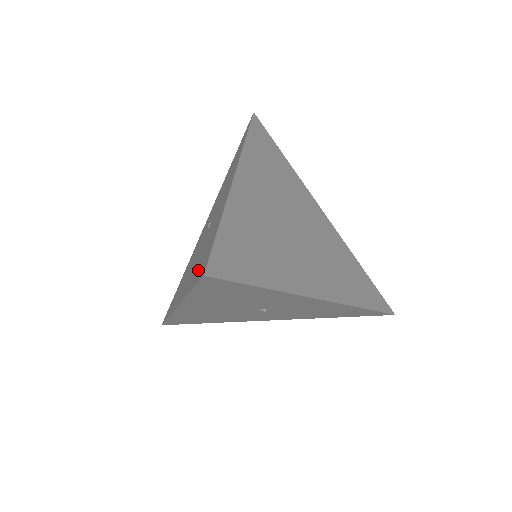
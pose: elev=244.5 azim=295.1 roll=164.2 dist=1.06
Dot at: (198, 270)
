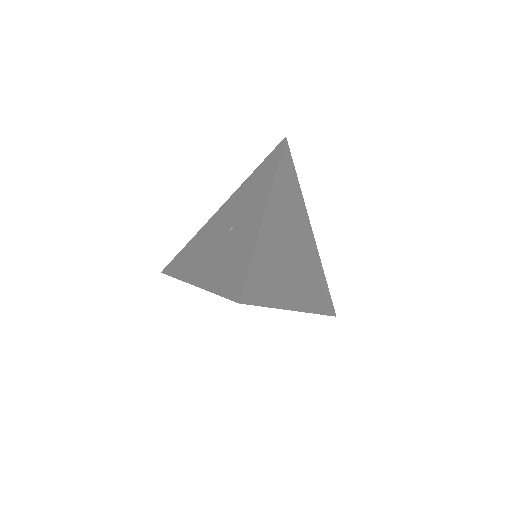
Dot at: (226, 281)
